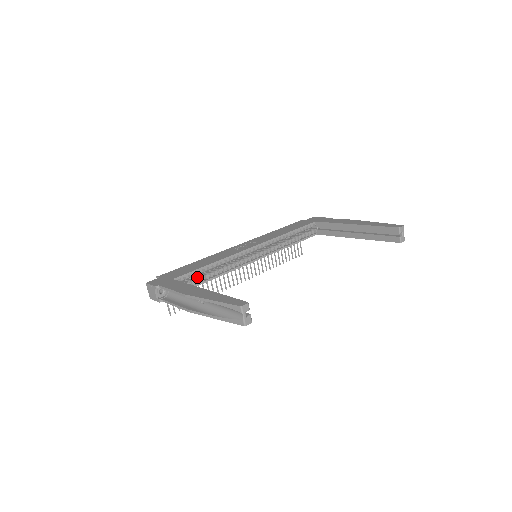
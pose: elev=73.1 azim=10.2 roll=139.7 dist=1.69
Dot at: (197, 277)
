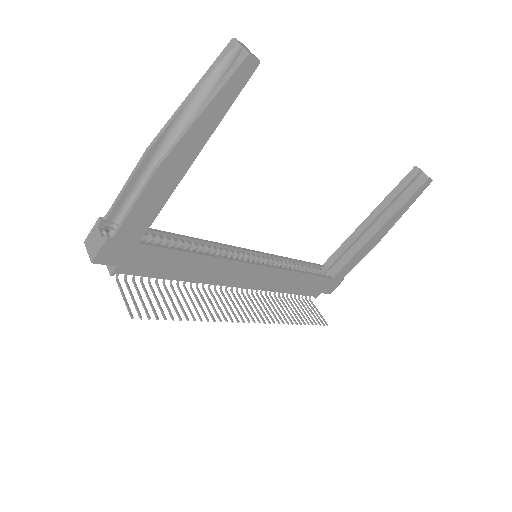
Dot at: occluded
